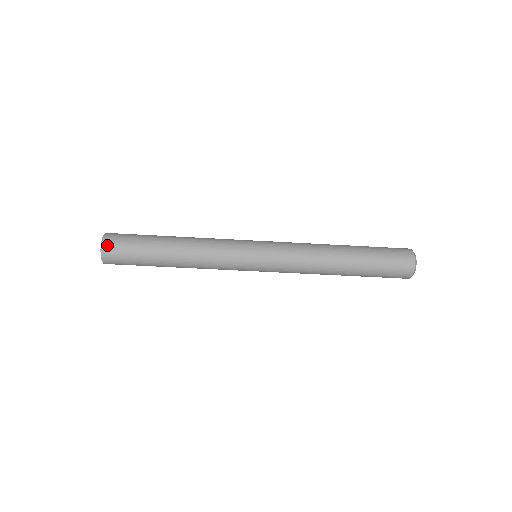
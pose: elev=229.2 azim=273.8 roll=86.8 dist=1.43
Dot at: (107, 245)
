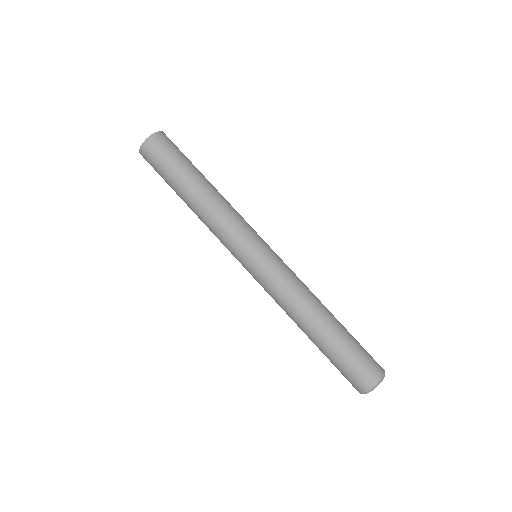
Dot at: occluded
